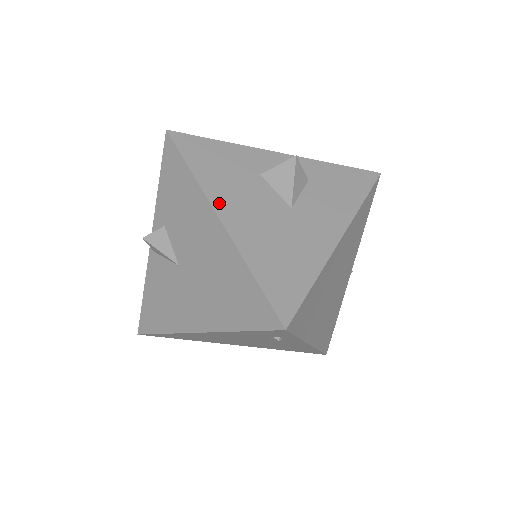
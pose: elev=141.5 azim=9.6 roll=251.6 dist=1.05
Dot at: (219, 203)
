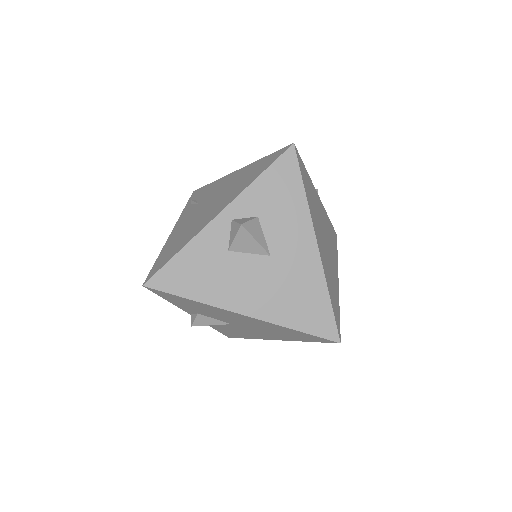
Dot at: (231, 304)
